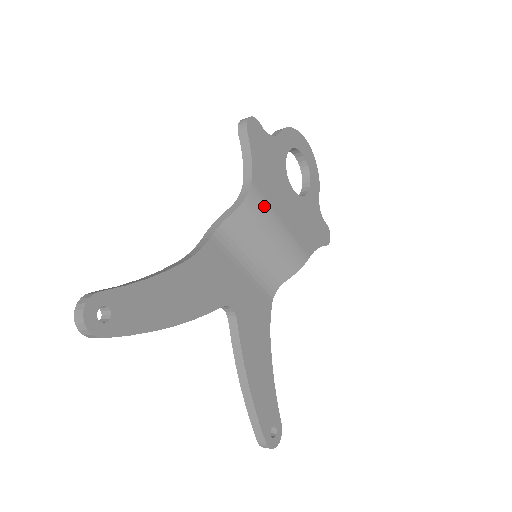
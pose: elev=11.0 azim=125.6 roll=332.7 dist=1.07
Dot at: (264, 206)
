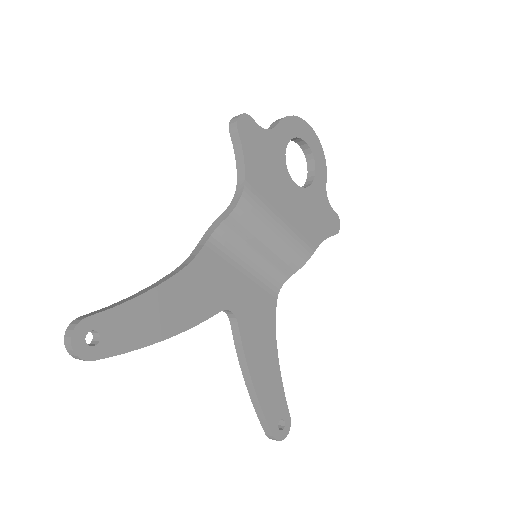
Dot at: (260, 207)
